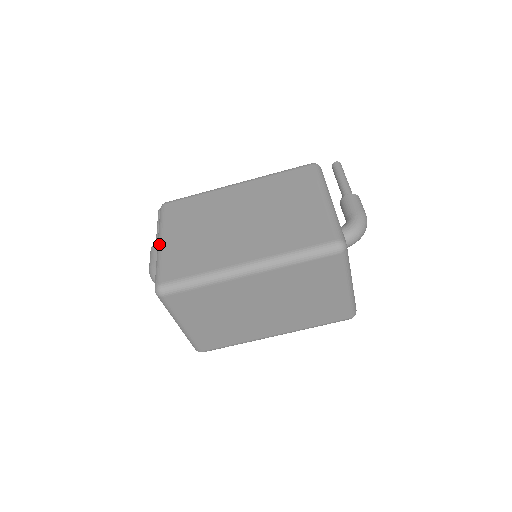
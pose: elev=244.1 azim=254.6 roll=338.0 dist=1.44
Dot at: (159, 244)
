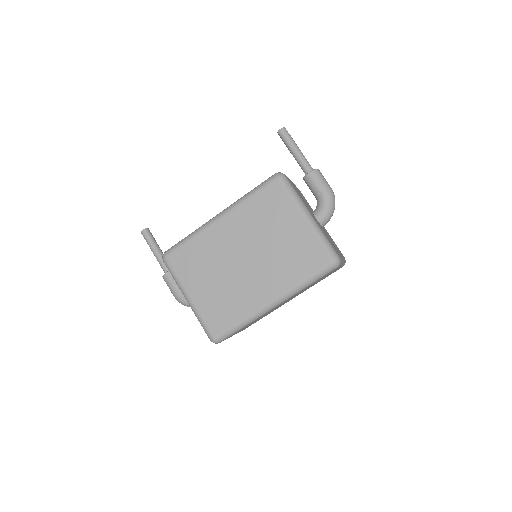
Dot at: (188, 301)
